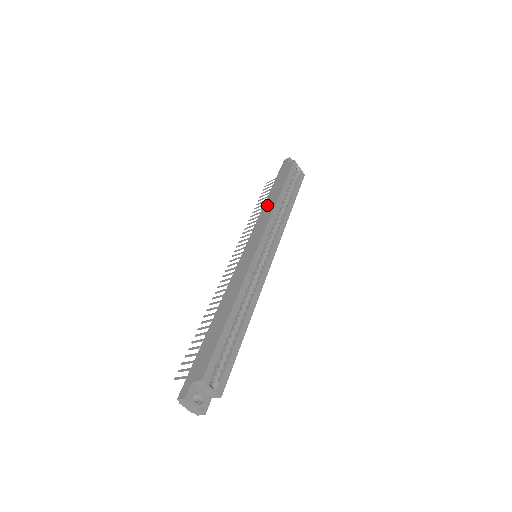
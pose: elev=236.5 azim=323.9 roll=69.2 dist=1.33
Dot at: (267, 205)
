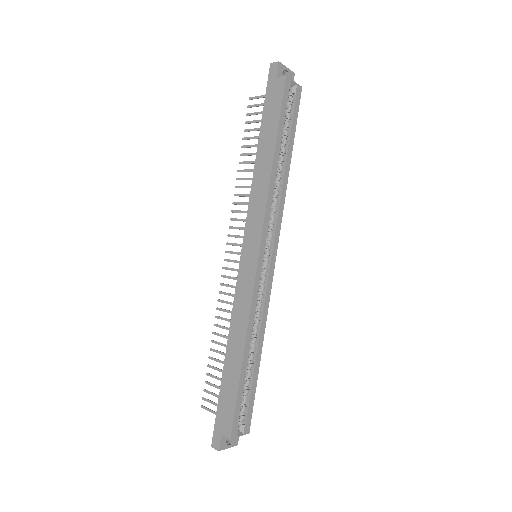
Dot at: (258, 173)
